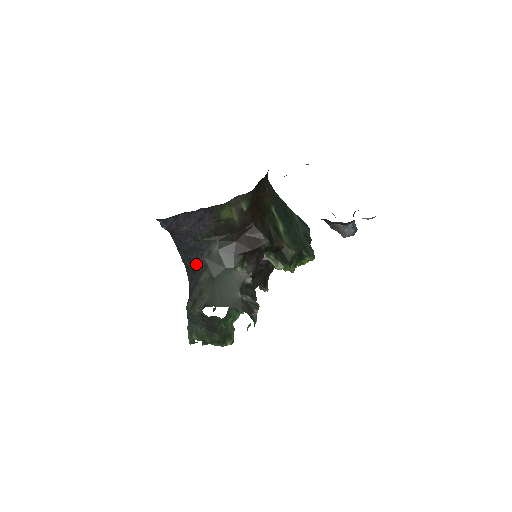
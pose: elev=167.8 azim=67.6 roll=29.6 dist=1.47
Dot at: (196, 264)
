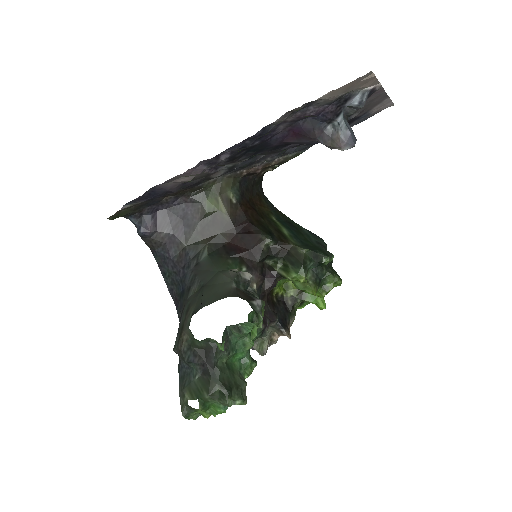
Dot at: (183, 283)
